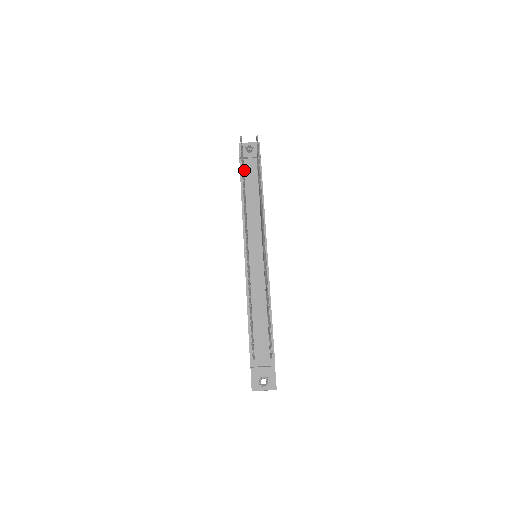
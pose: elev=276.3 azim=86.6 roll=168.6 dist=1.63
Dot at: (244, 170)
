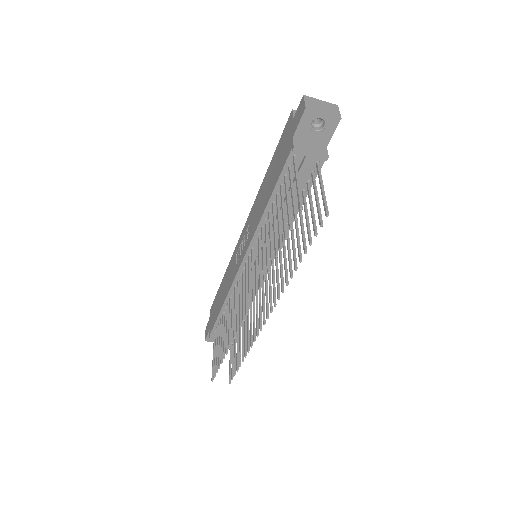
Dot at: (290, 168)
